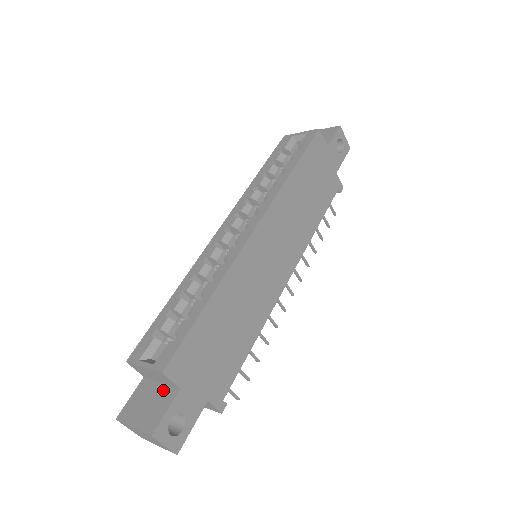
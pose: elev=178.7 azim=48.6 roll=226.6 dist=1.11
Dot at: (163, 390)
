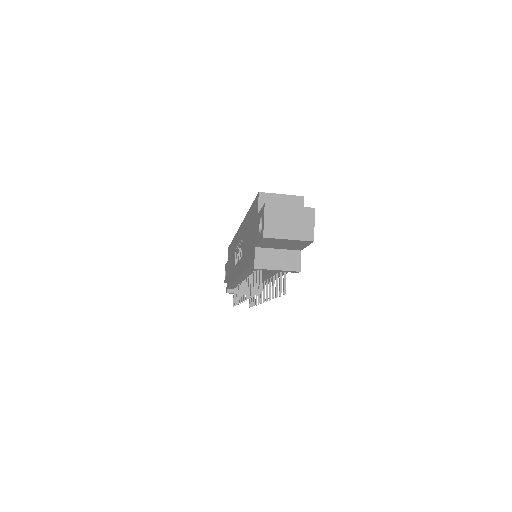
Dot at: occluded
